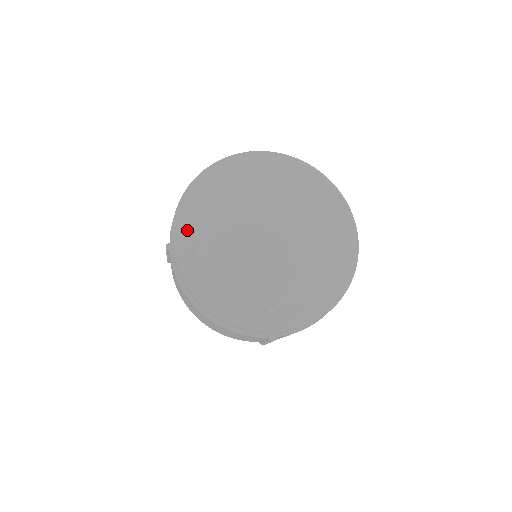
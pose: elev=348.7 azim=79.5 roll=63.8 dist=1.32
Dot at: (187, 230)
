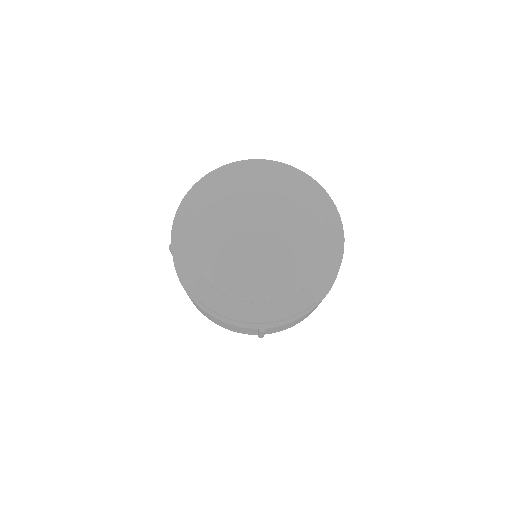
Dot at: (184, 231)
